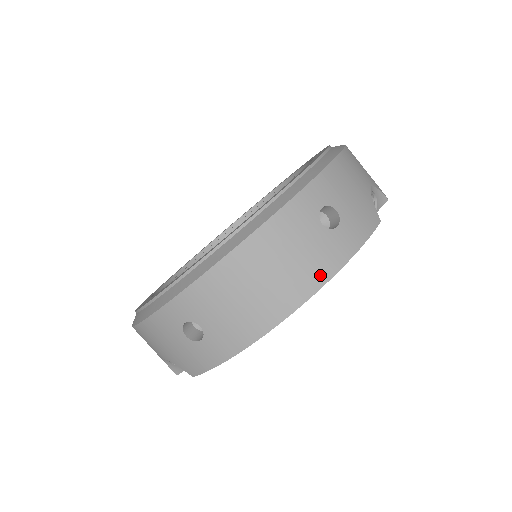
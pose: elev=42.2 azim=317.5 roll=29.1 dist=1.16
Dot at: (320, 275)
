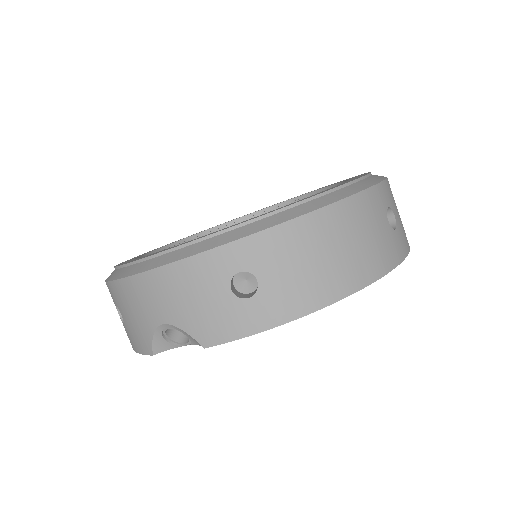
Dot at: (383, 264)
